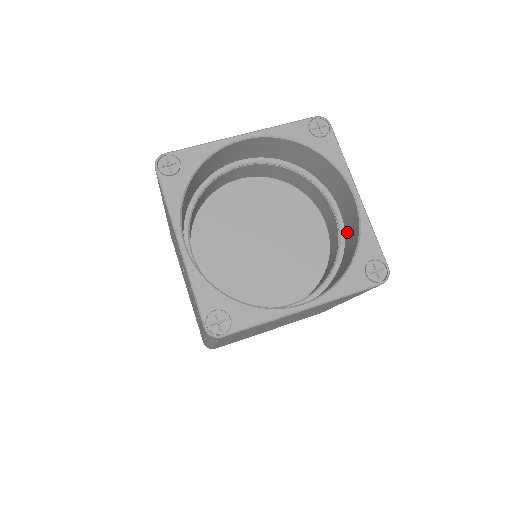
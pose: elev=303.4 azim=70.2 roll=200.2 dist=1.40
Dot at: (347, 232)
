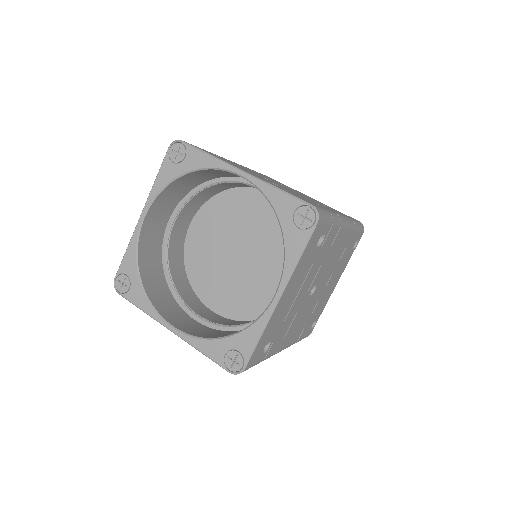
Dot at: occluded
